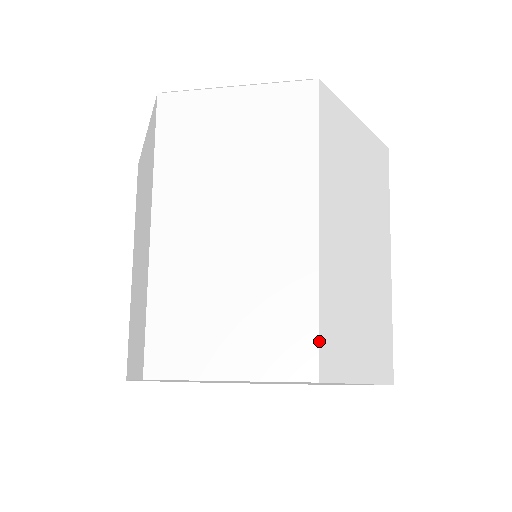
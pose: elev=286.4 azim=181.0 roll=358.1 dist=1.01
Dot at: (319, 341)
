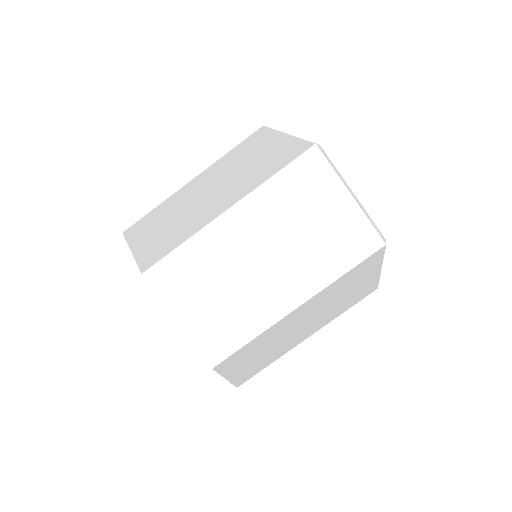
Dot at: (233, 353)
